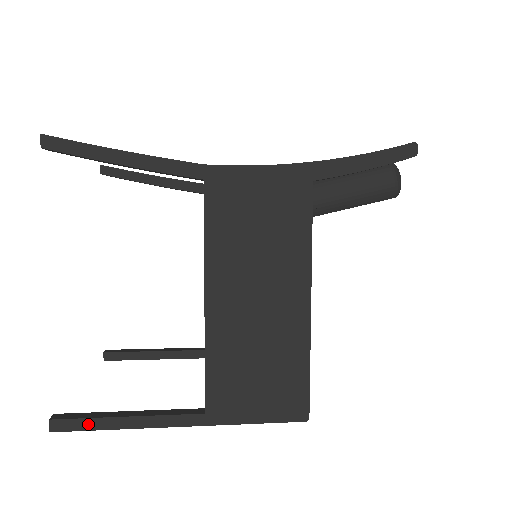
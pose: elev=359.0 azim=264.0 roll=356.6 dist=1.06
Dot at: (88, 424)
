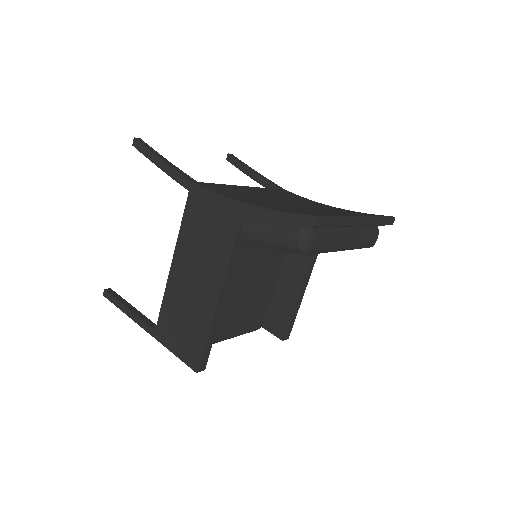
Dot at: (115, 301)
